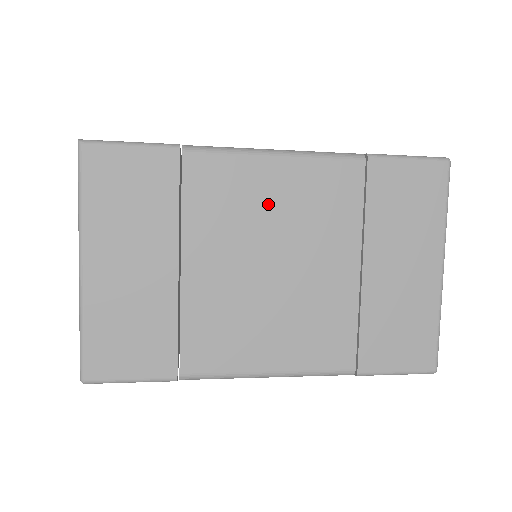
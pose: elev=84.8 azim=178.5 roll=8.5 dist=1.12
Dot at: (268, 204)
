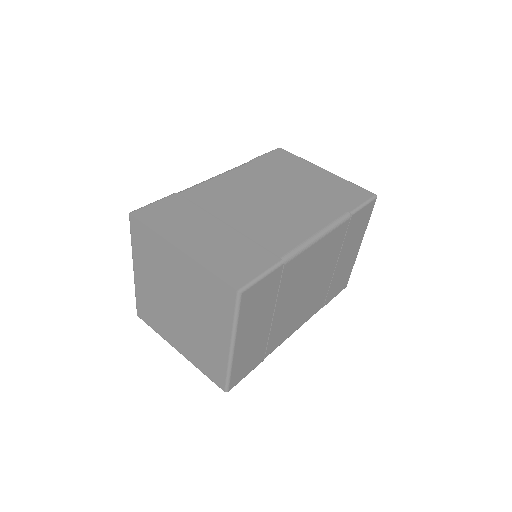
Dot at: (312, 264)
